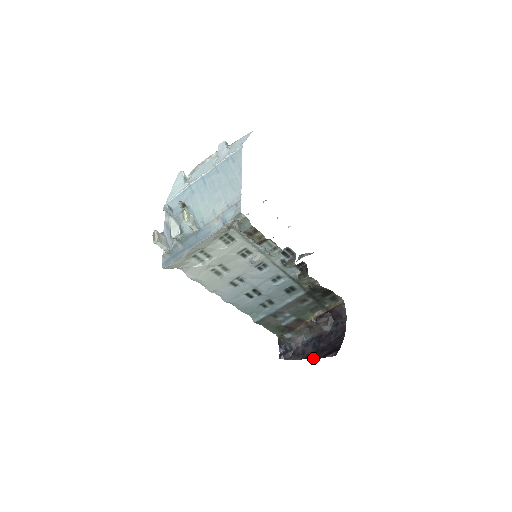
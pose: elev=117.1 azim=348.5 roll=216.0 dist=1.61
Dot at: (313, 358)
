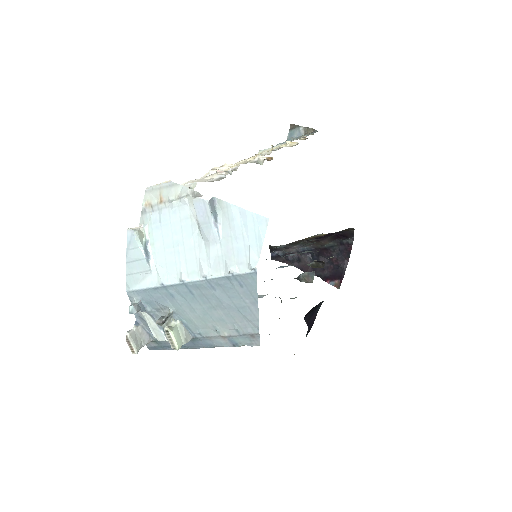
Dot at: occluded
